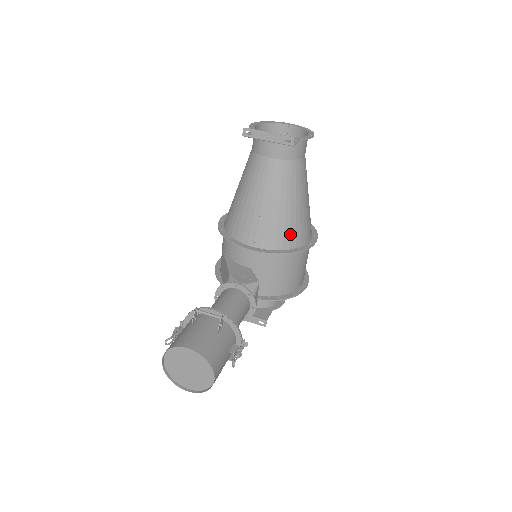
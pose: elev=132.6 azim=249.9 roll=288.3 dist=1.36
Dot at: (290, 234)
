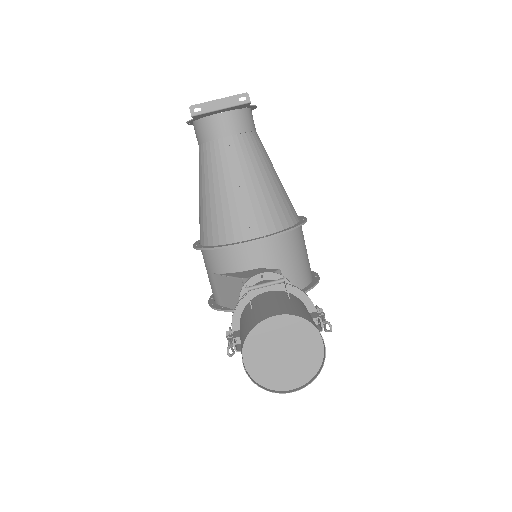
Dot at: (282, 210)
